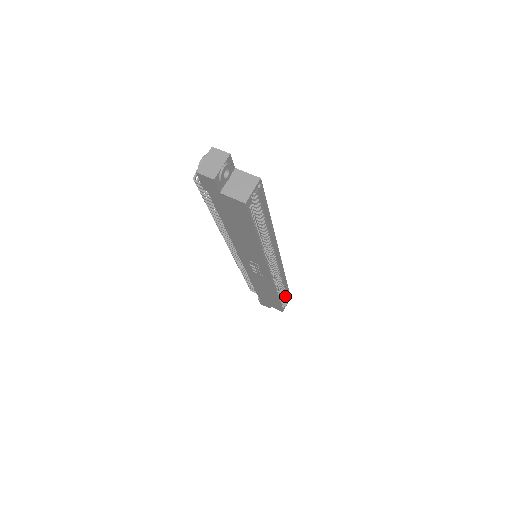
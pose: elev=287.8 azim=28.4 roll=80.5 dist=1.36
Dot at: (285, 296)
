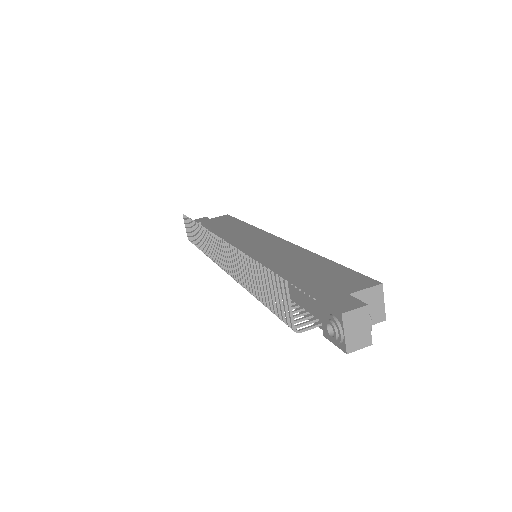
Dot at: occluded
